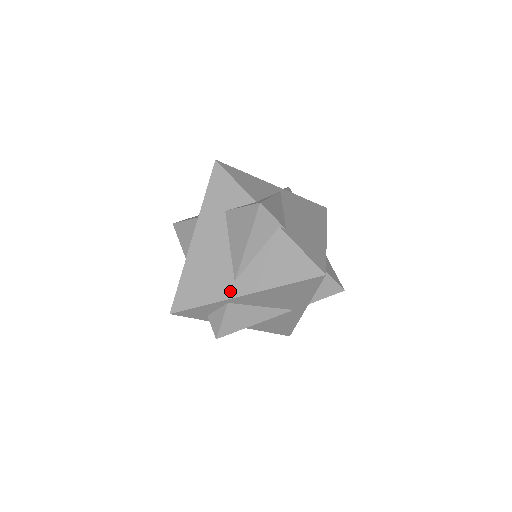
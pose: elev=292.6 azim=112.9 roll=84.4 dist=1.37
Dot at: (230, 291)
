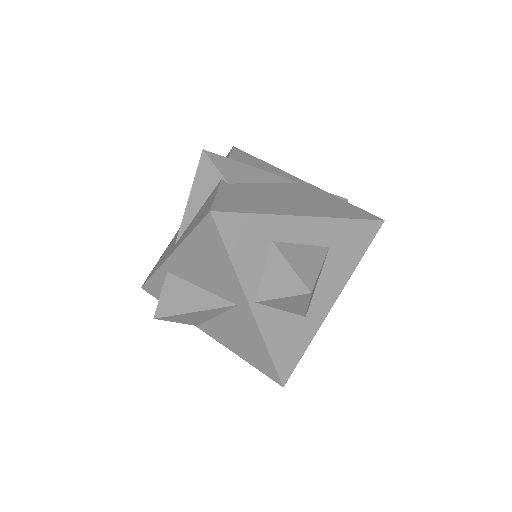
Dot at: (168, 255)
